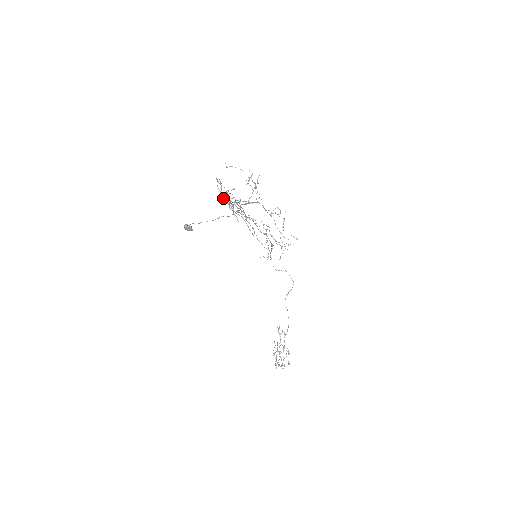
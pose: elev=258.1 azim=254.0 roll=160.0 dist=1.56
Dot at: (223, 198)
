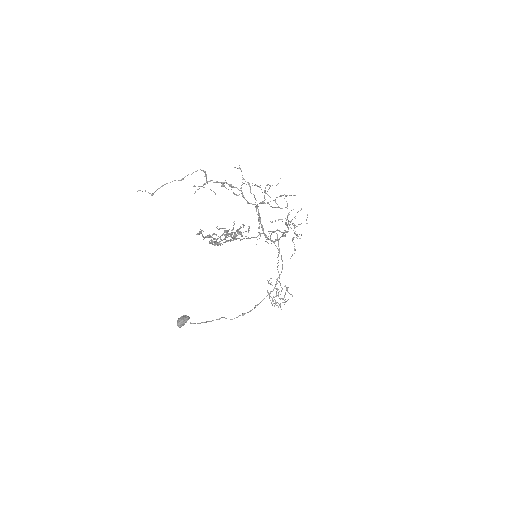
Dot at: occluded
